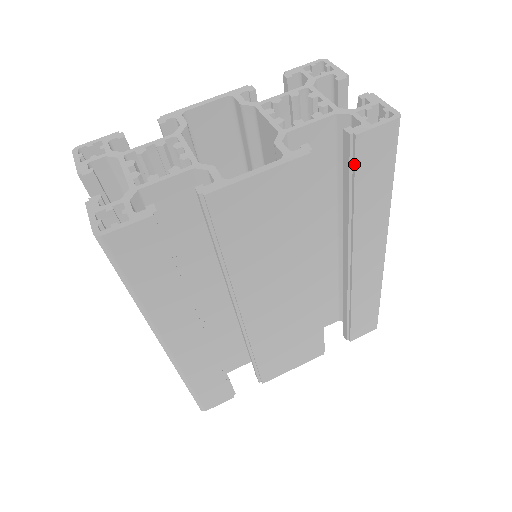
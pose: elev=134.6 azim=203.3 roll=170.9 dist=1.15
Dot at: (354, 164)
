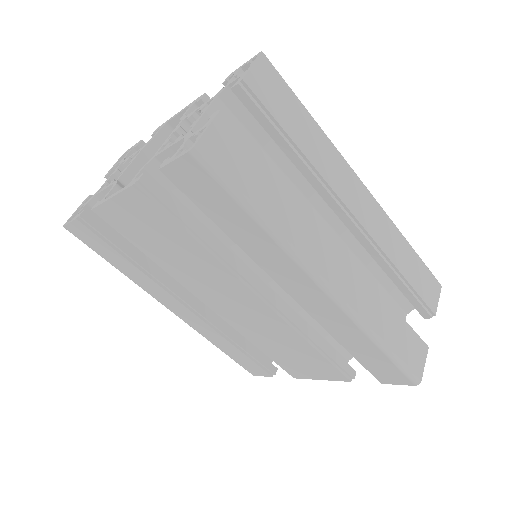
Dot at: (186, 195)
